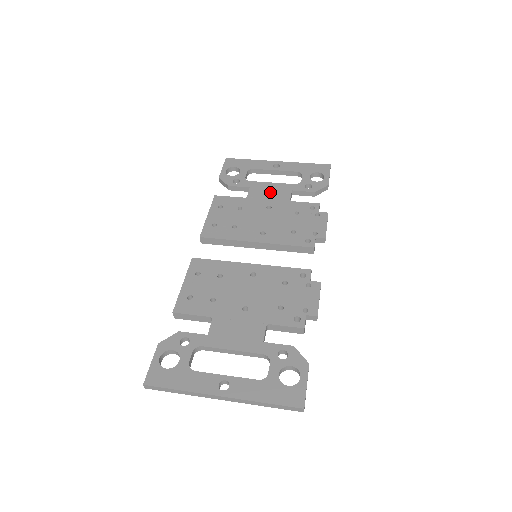
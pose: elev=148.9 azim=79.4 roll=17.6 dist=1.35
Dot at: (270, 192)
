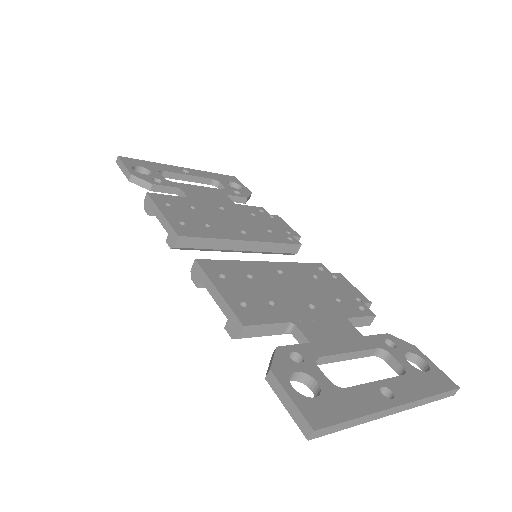
Dot at: (207, 194)
